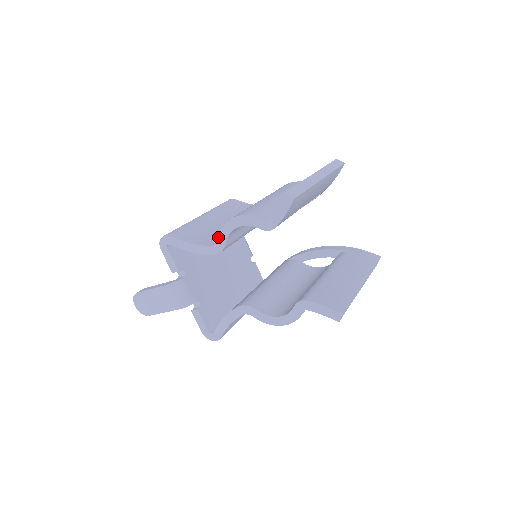
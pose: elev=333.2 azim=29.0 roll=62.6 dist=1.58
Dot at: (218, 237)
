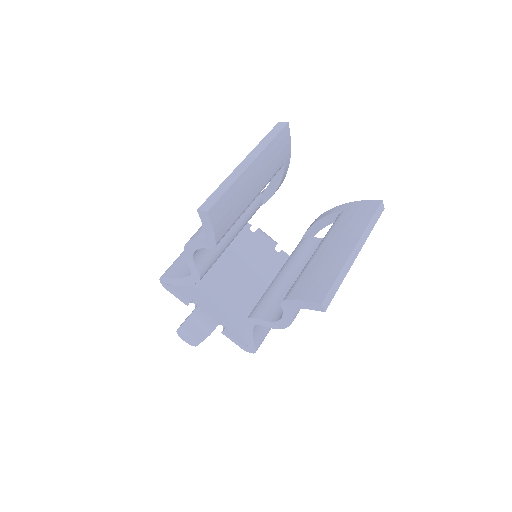
Dot at: (189, 266)
